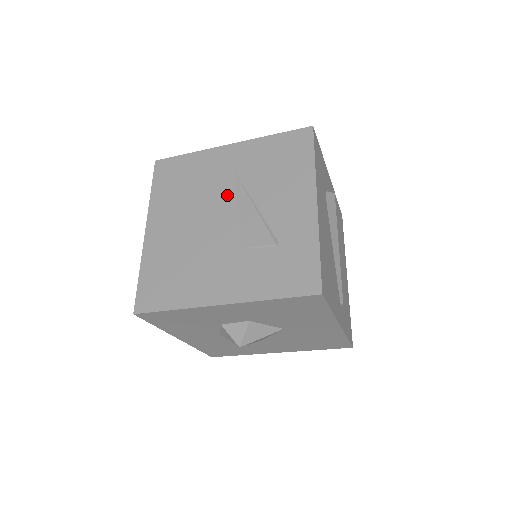
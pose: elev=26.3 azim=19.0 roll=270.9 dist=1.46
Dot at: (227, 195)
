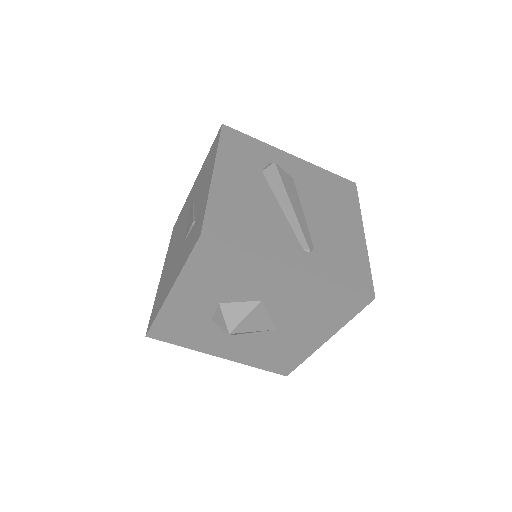
Dot at: (187, 215)
